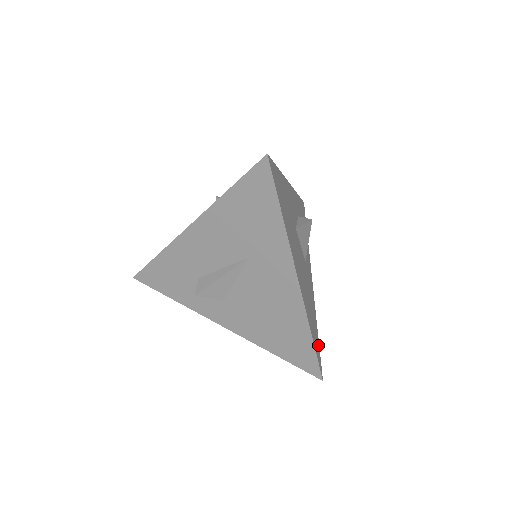
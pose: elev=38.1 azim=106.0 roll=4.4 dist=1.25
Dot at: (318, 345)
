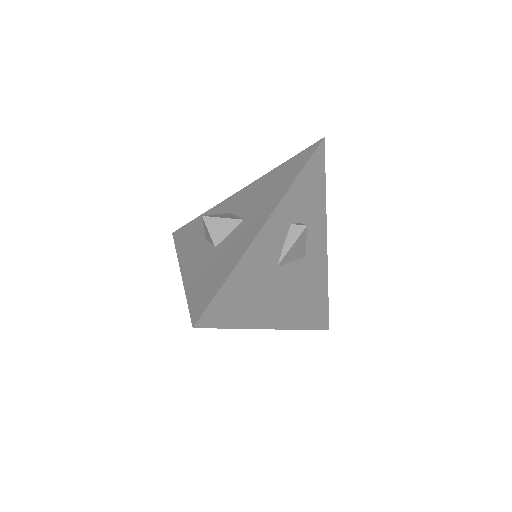
Dot at: (325, 308)
